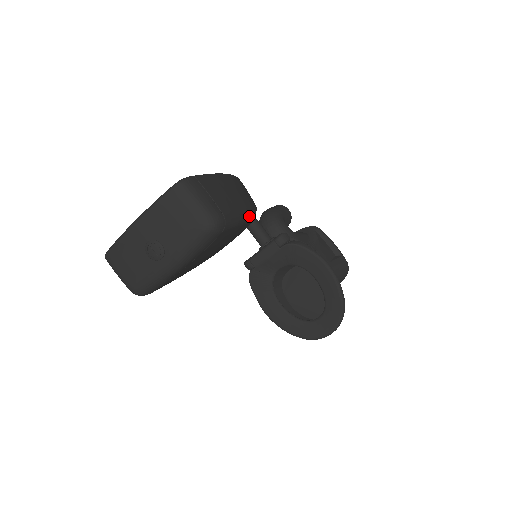
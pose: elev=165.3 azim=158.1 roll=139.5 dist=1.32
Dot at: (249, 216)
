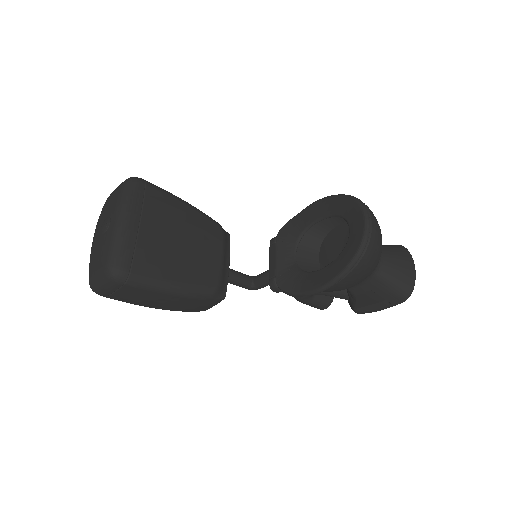
Dot at: (197, 209)
